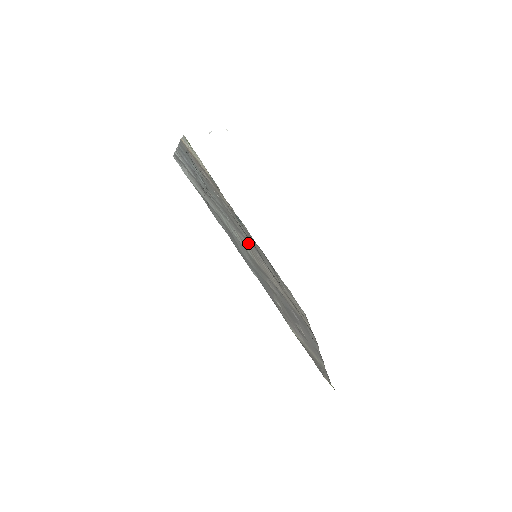
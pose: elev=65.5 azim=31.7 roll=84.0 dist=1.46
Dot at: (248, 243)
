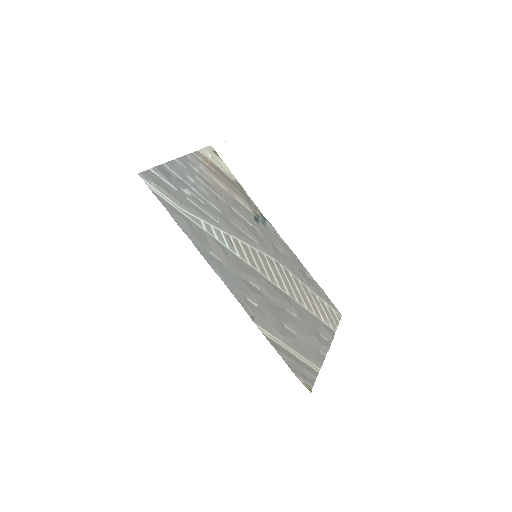
Dot at: (249, 244)
